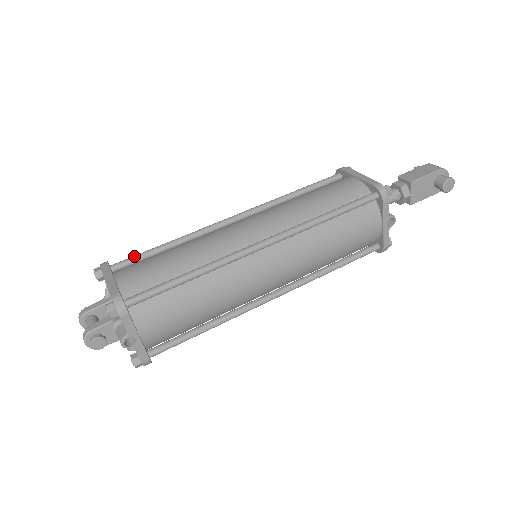
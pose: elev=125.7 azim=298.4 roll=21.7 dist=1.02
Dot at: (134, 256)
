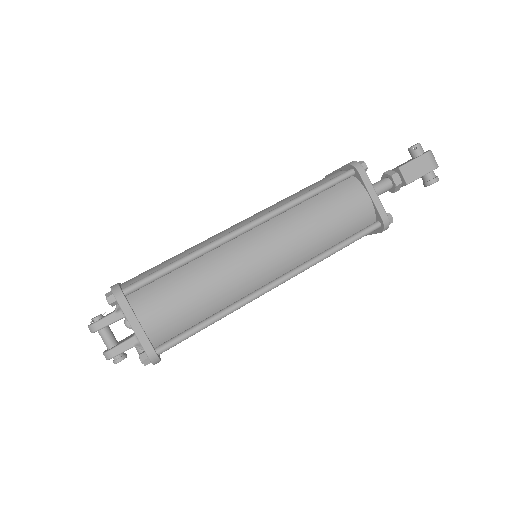
Dot at: (148, 280)
